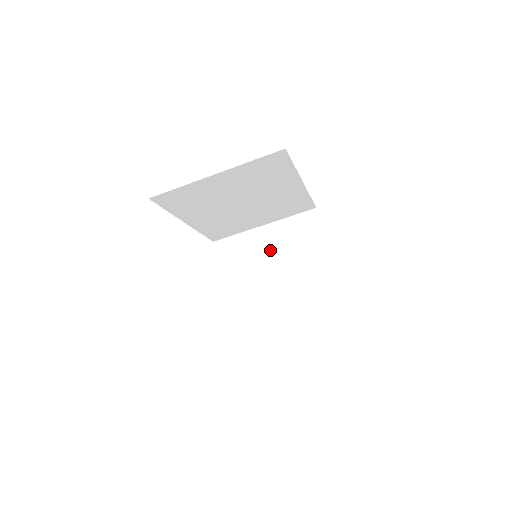
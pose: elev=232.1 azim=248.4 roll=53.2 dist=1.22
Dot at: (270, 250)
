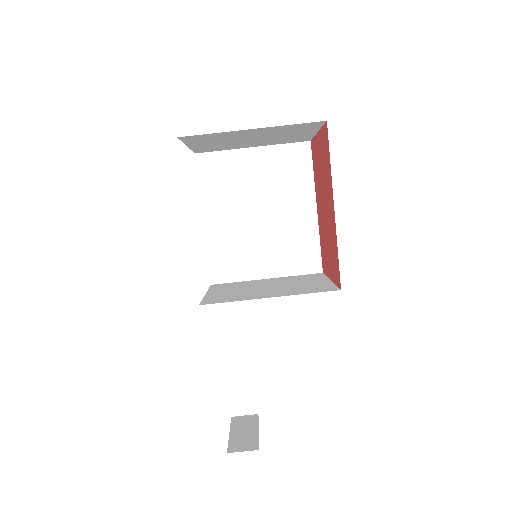
Dot at: (268, 283)
